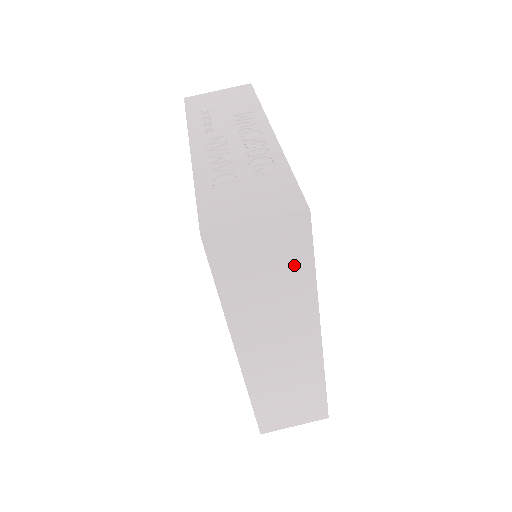
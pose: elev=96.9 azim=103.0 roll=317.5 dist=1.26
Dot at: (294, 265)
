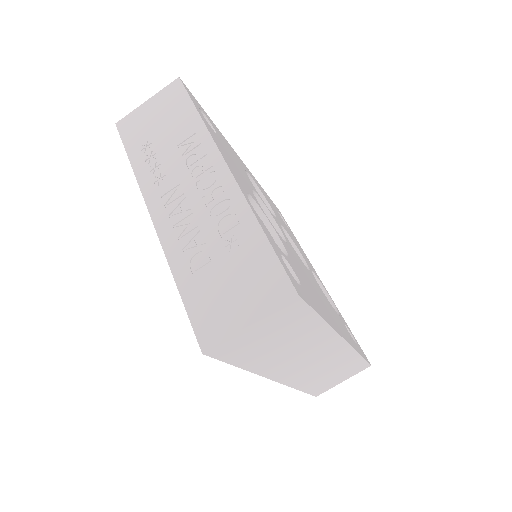
Dot at: (300, 325)
